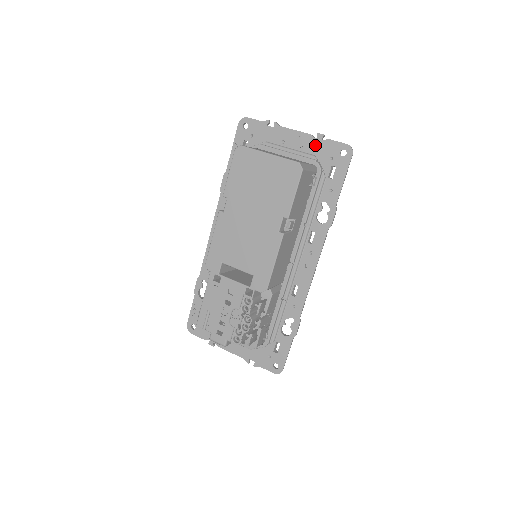
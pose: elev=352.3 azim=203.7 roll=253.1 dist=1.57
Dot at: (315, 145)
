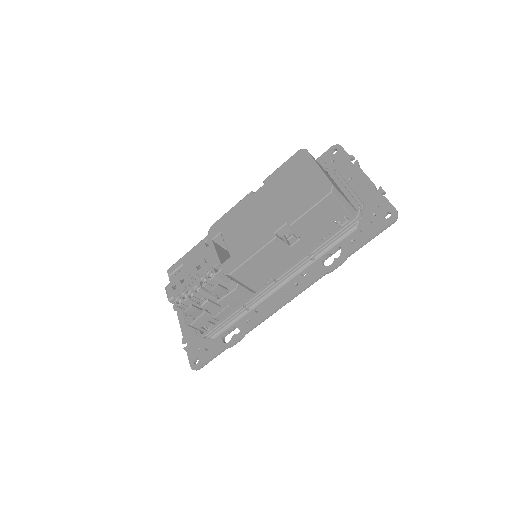
Dot at: (371, 196)
